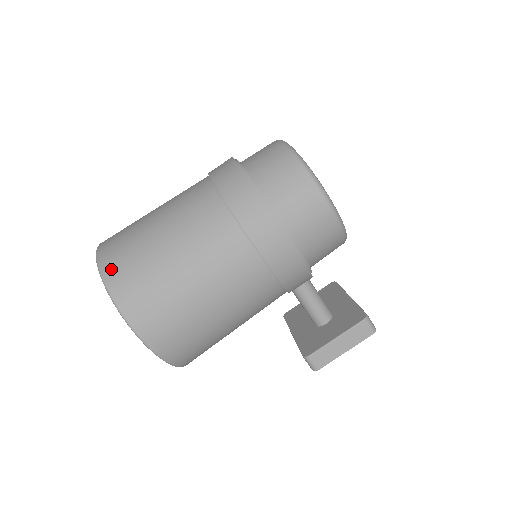
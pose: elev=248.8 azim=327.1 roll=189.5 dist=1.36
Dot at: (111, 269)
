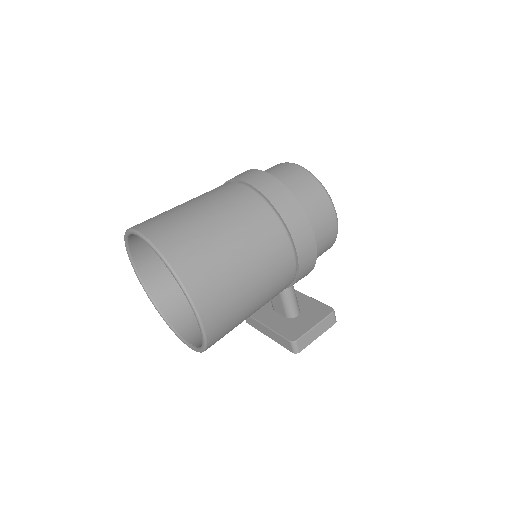
Dot at: (176, 255)
